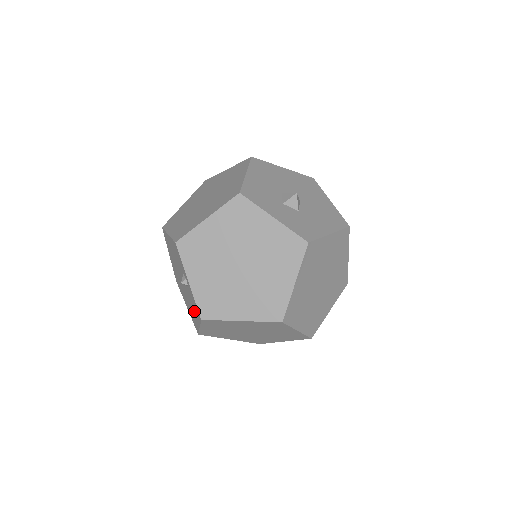
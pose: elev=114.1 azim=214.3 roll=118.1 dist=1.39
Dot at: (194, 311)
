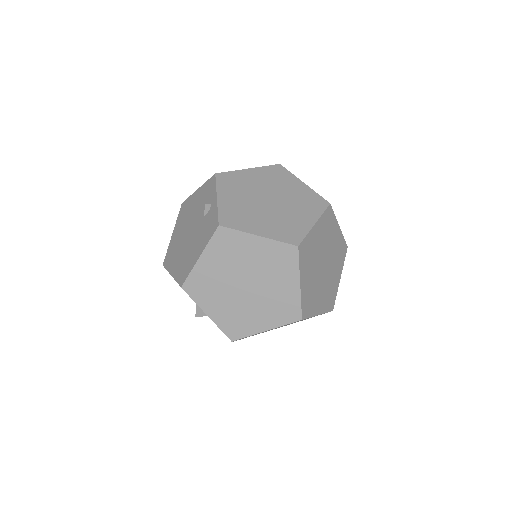
Dot at: (200, 241)
